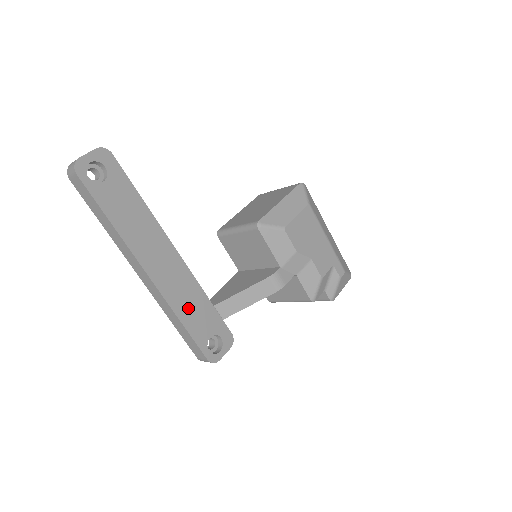
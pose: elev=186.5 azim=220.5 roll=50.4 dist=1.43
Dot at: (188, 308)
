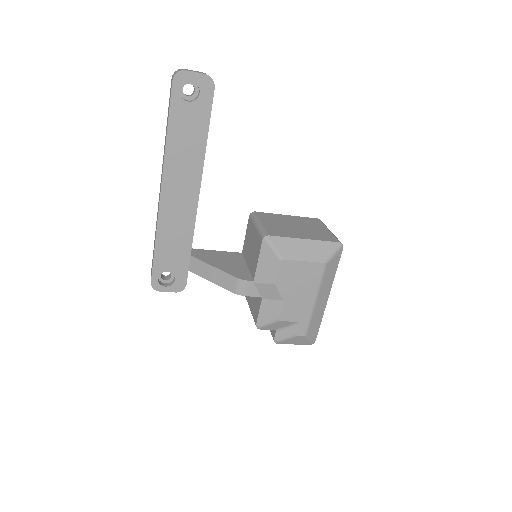
Dot at: (170, 239)
